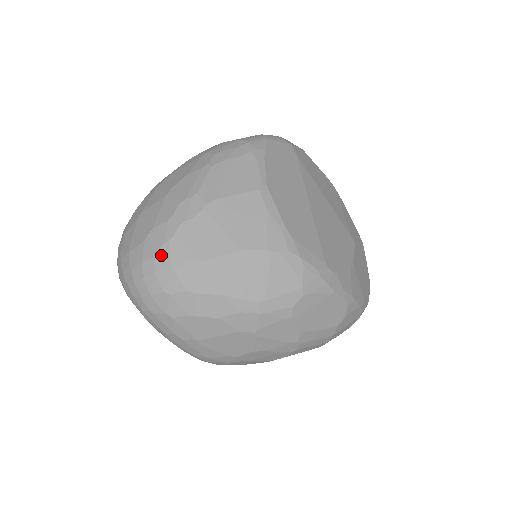
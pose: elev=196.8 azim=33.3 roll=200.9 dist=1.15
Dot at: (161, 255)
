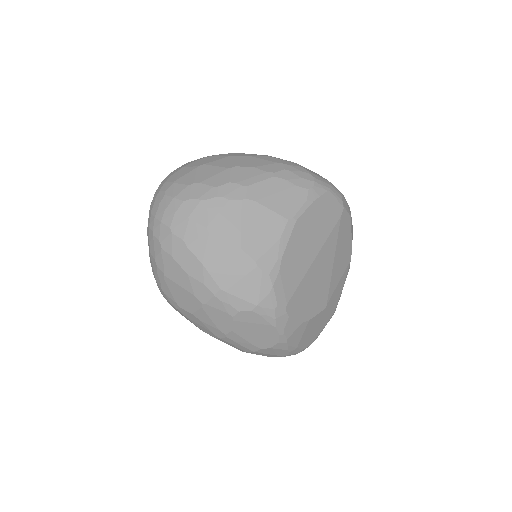
Dot at: (189, 204)
